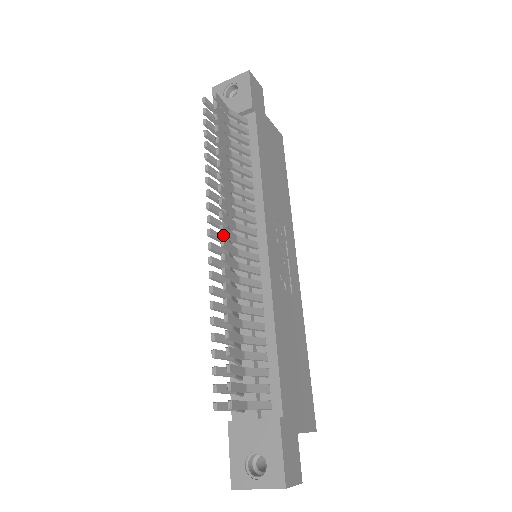
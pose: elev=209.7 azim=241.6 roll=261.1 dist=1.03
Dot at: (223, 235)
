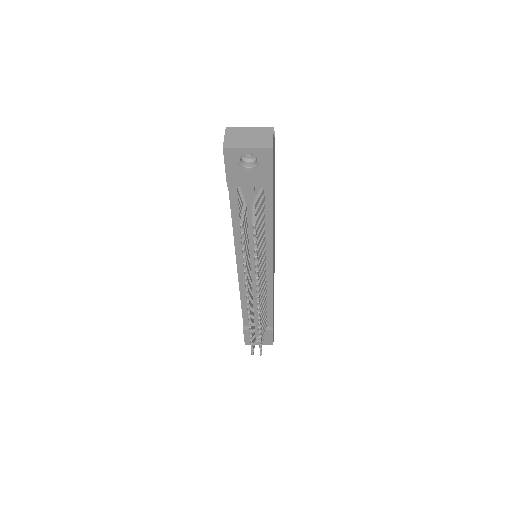
Dot at: (251, 289)
